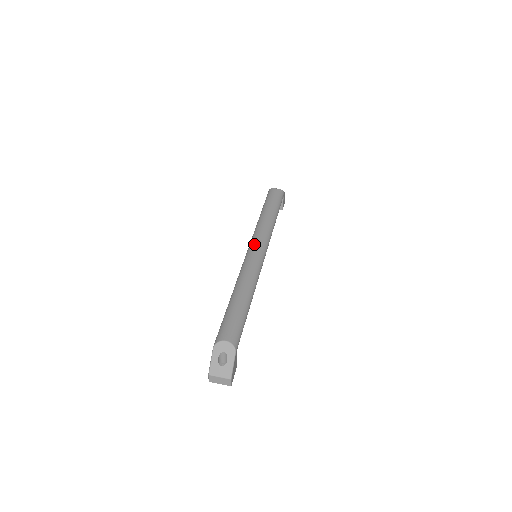
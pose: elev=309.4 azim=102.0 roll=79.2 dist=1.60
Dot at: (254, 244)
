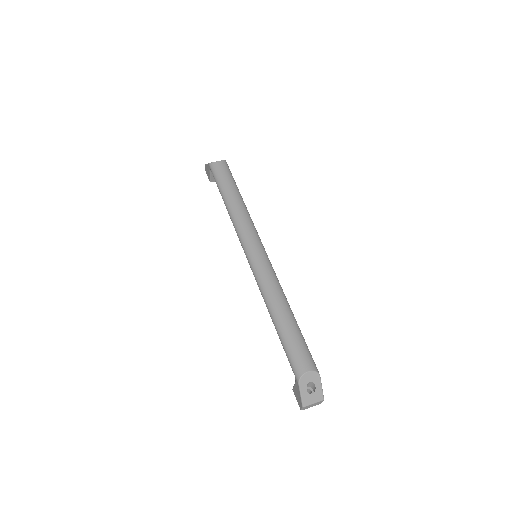
Dot at: (250, 245)
